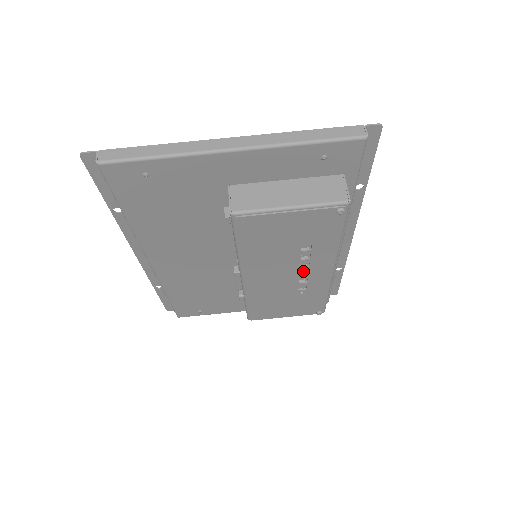
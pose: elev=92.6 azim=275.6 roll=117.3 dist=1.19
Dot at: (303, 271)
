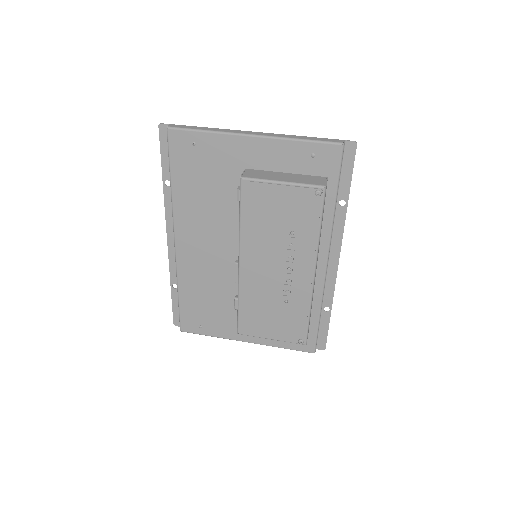
Dot at: (289, 269)
